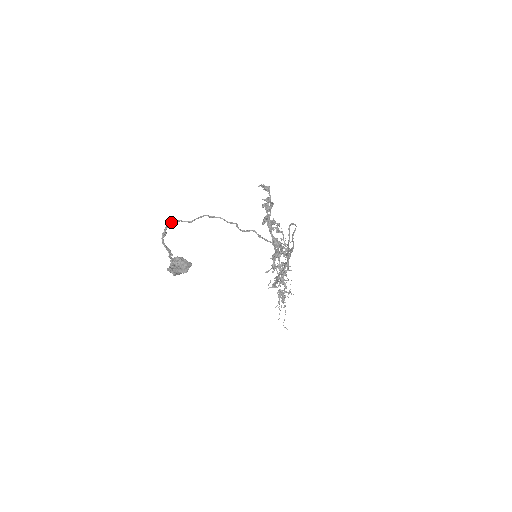
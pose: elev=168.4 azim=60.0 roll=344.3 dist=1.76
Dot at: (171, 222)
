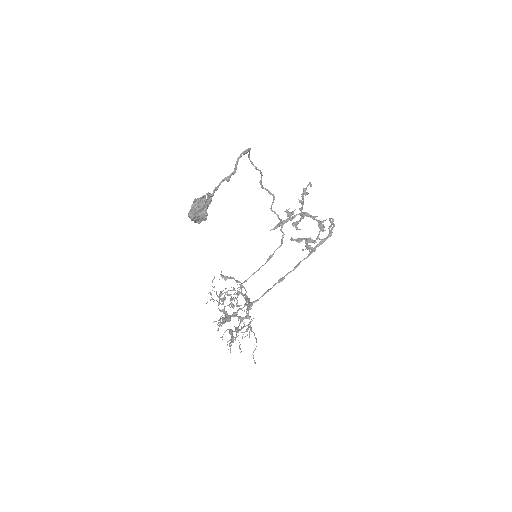
Dot at: (249, 151)
